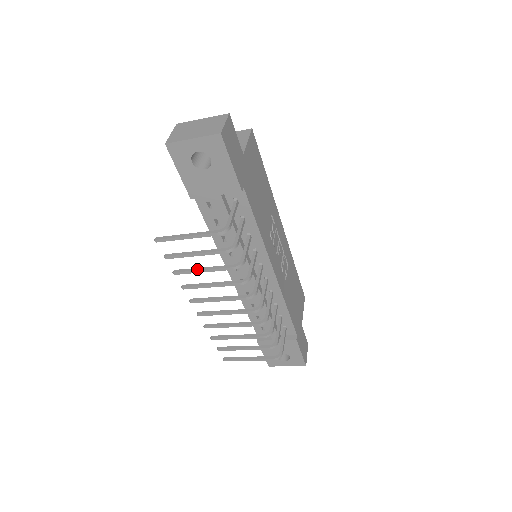
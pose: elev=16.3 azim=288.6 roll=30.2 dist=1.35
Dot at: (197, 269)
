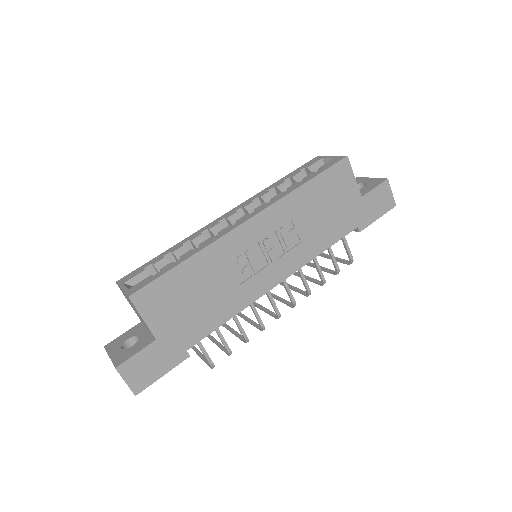
Dot at: occluded
